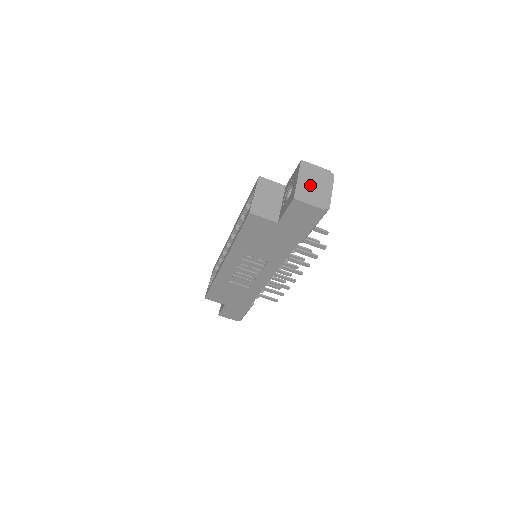
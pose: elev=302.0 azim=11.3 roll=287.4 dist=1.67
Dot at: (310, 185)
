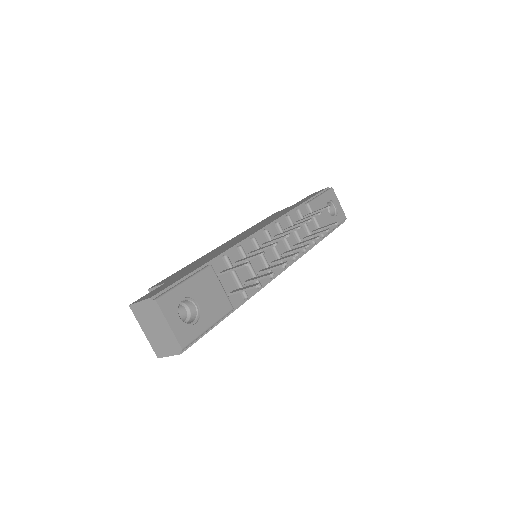
Dot at: (154, 332)
